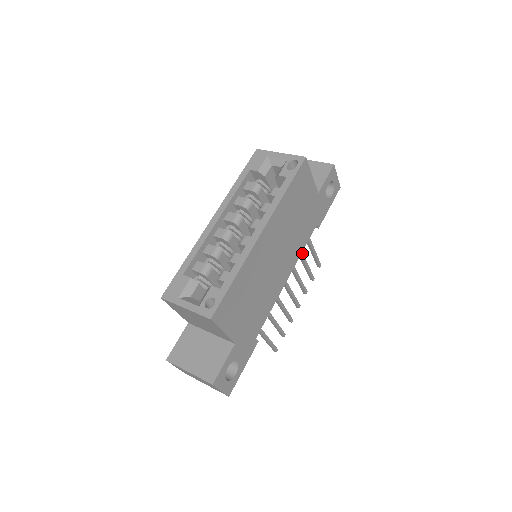
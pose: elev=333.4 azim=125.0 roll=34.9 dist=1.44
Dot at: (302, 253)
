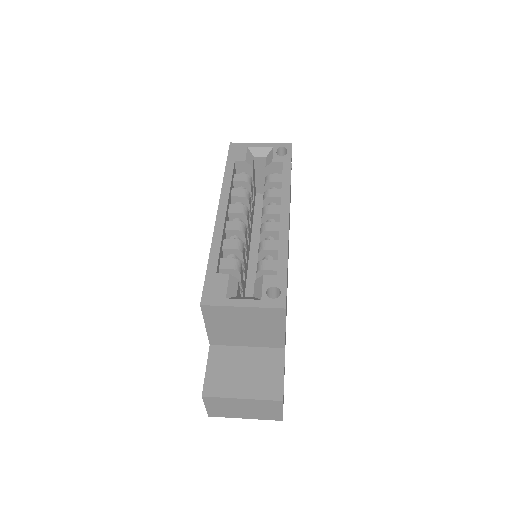
Dot at: occluded
